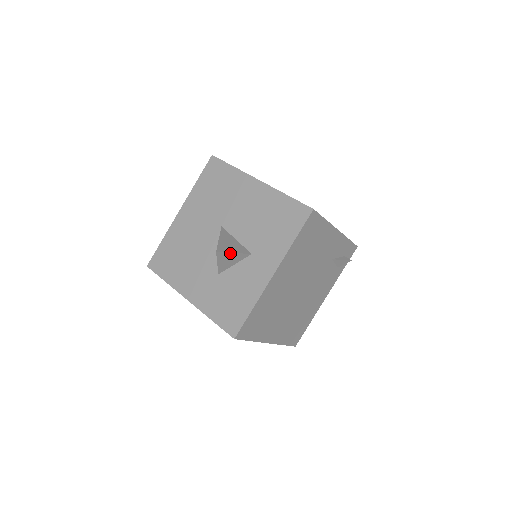
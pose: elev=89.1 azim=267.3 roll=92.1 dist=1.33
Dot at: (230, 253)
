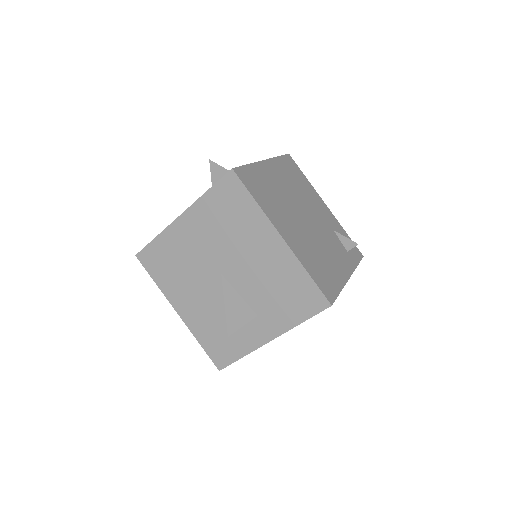
Dot at: (222, 168)
